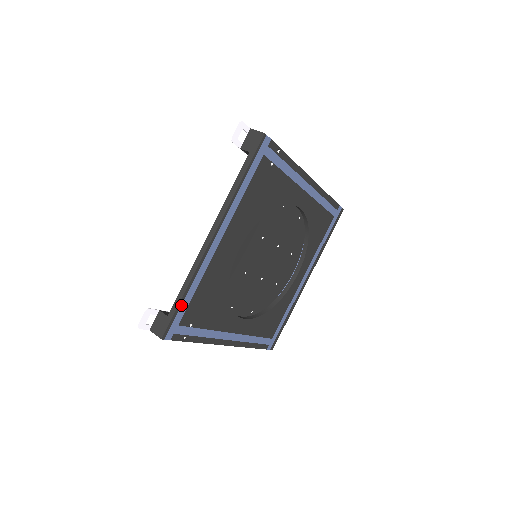
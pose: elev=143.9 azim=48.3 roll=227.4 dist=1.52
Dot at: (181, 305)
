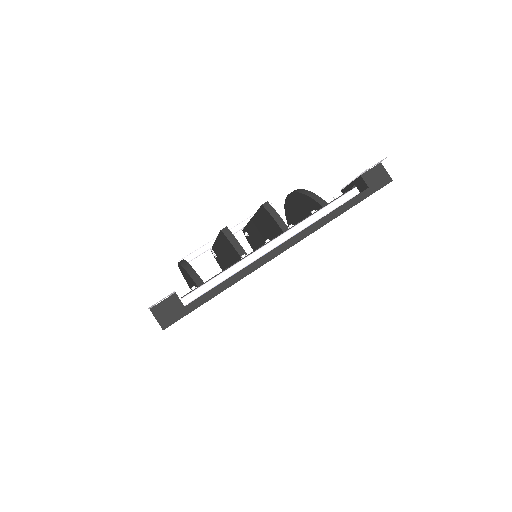
Dot at: (206, 301)
